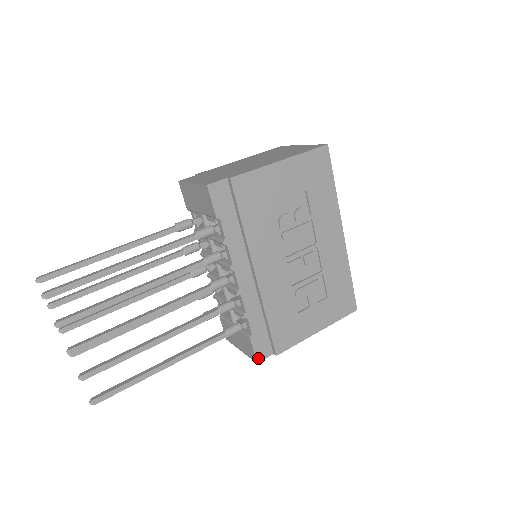
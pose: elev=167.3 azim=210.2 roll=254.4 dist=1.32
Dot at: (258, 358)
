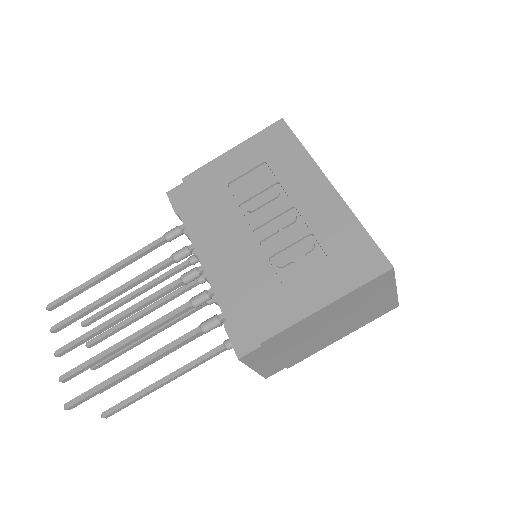
Dot at: (239, 352)
